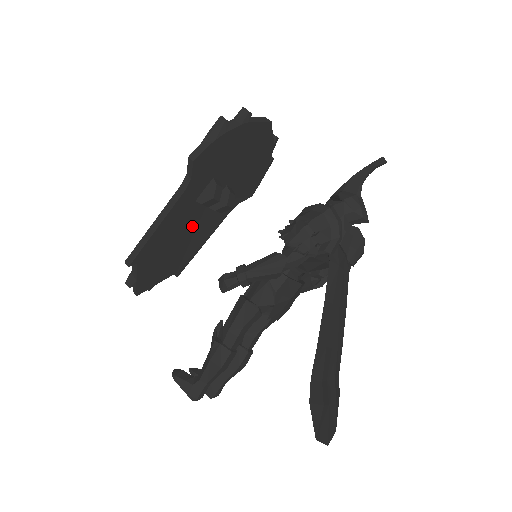
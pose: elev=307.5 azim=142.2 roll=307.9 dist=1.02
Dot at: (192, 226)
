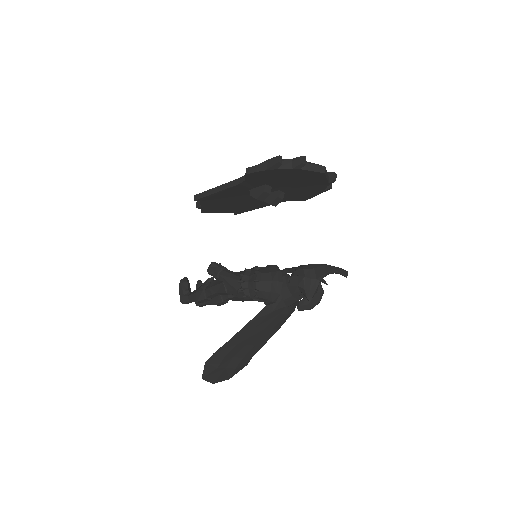
Dot at: (247, 198)
